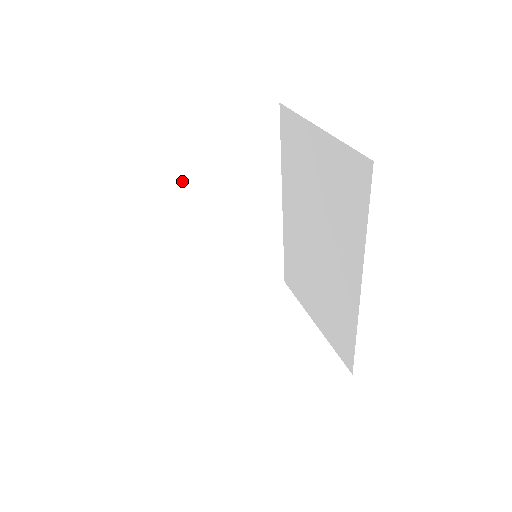
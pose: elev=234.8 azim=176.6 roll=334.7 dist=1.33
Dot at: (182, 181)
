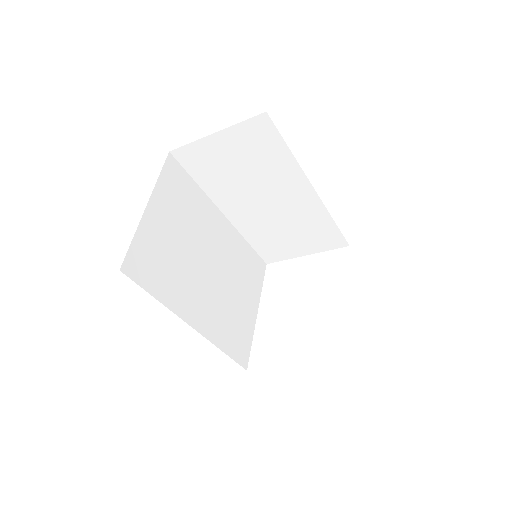
Dot at: (213, 183)
